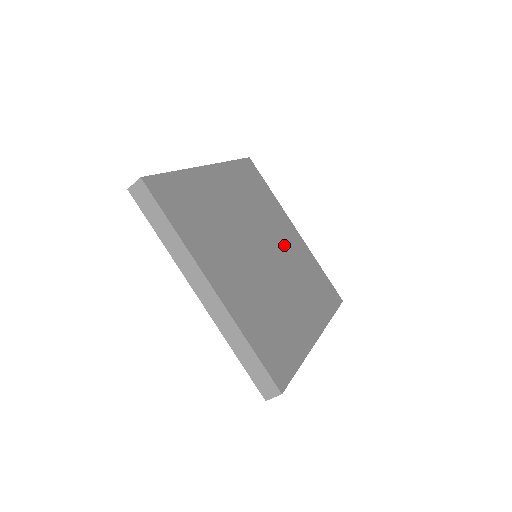
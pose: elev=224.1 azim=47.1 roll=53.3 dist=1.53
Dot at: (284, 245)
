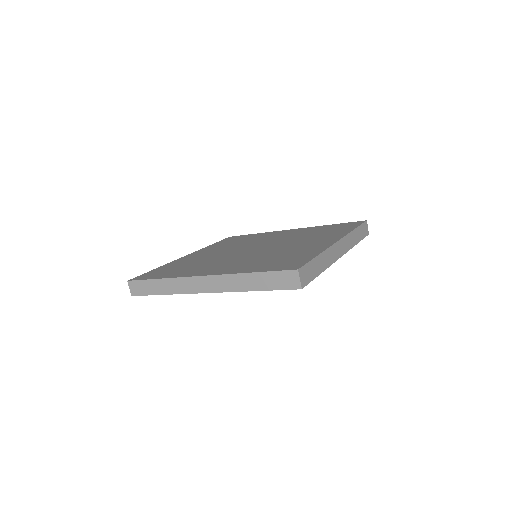
Dot at: (279, 238)
